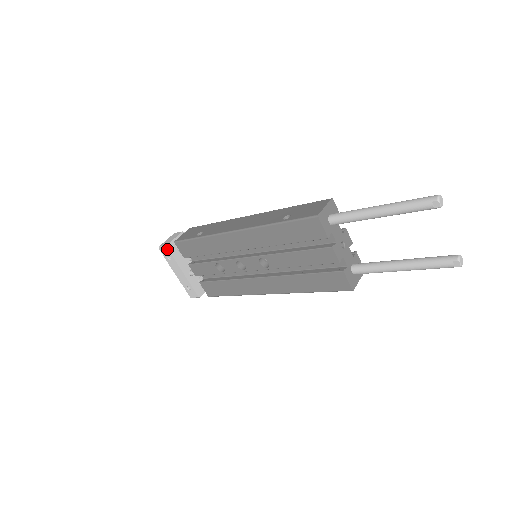
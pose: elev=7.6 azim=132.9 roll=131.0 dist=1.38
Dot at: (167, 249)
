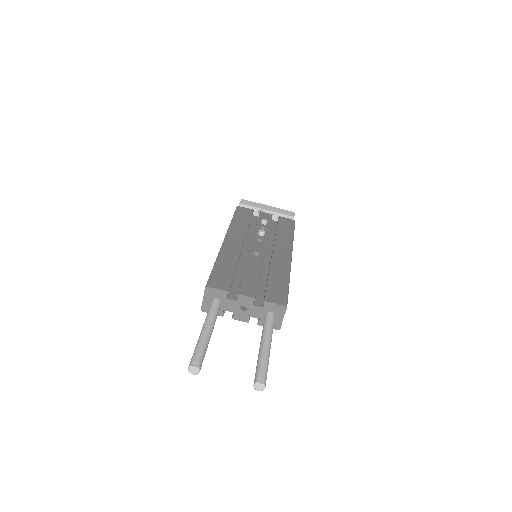
Dot at: occluded
